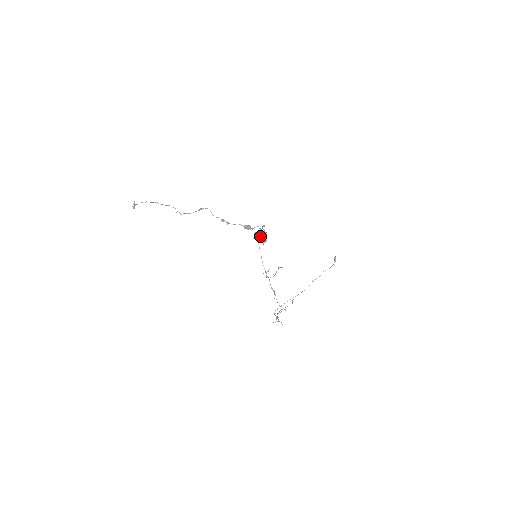
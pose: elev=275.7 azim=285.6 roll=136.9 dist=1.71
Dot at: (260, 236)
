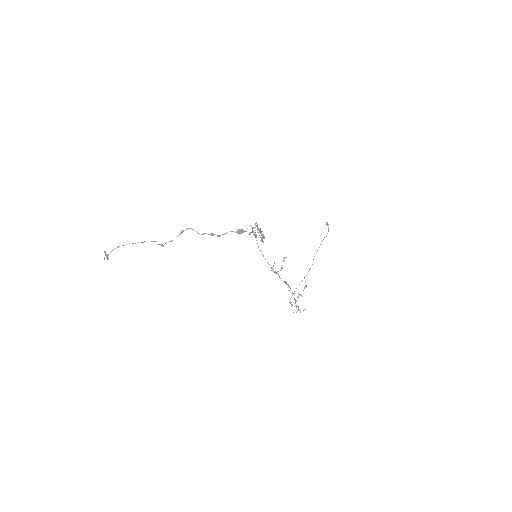
Dot at: (255, 235)
